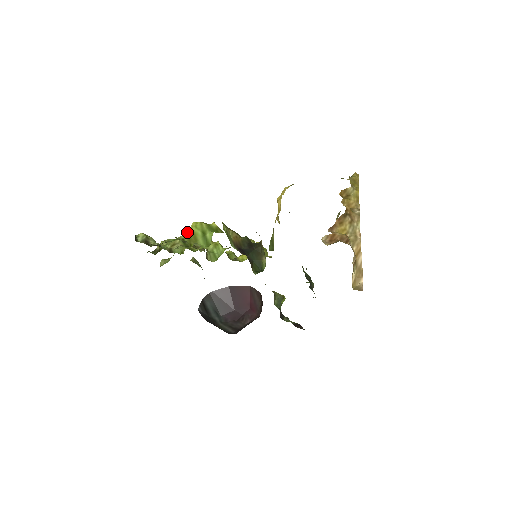
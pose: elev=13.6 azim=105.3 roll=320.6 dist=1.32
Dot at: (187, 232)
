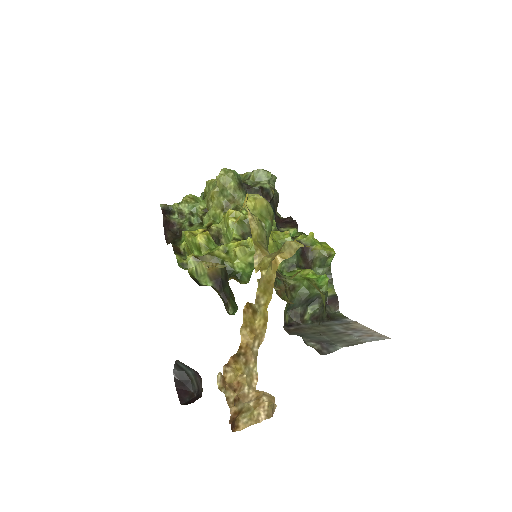
Dot at: (216, 182)
